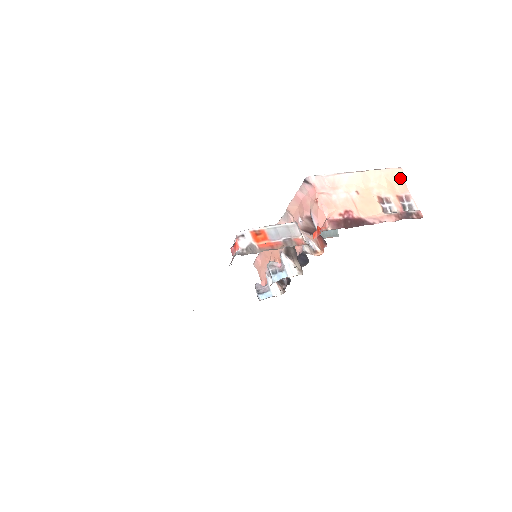
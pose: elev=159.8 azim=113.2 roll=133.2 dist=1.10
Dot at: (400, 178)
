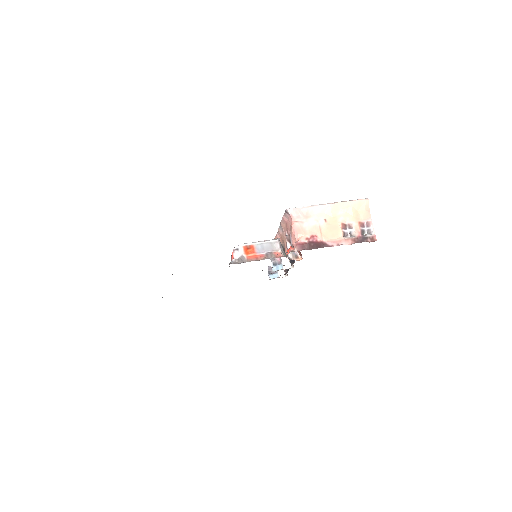
Dot at: (366, 207)
